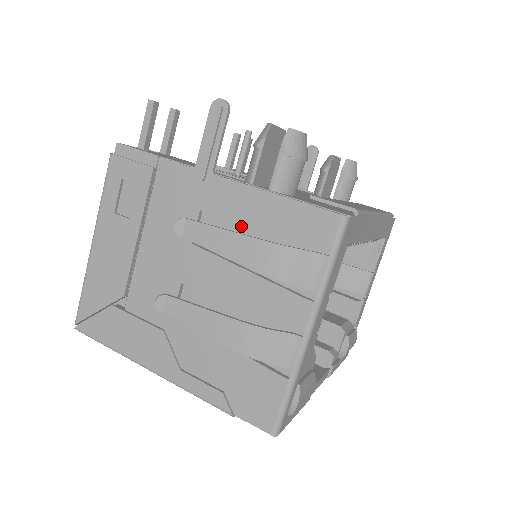
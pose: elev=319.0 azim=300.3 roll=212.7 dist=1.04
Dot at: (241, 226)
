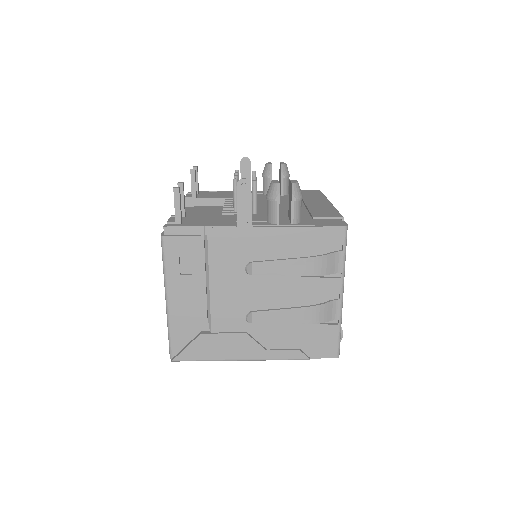
Dot at: (281, 252)
